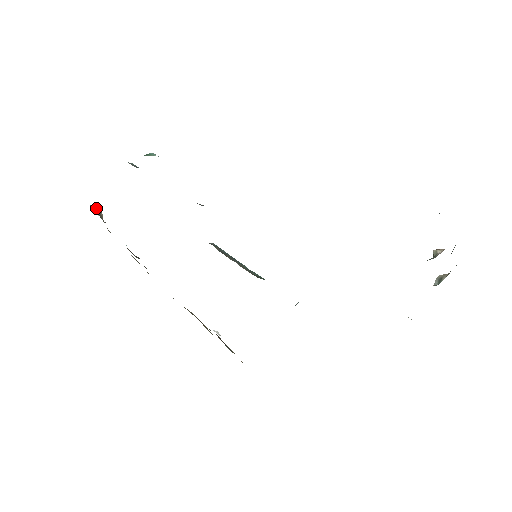
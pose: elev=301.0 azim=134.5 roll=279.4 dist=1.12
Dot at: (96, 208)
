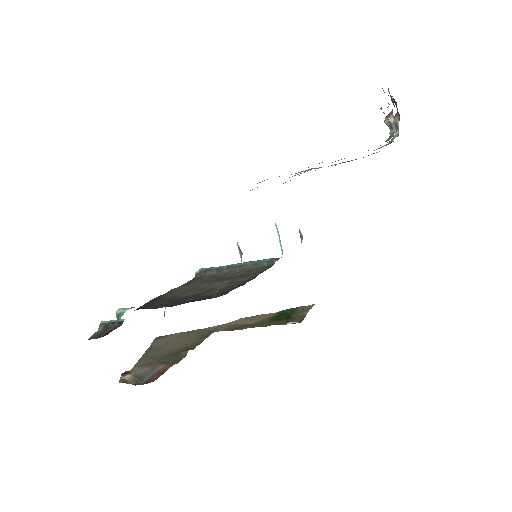
Dot at: (126, 378)
